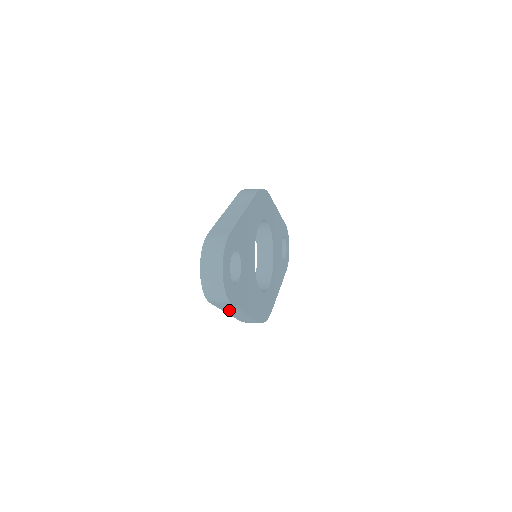
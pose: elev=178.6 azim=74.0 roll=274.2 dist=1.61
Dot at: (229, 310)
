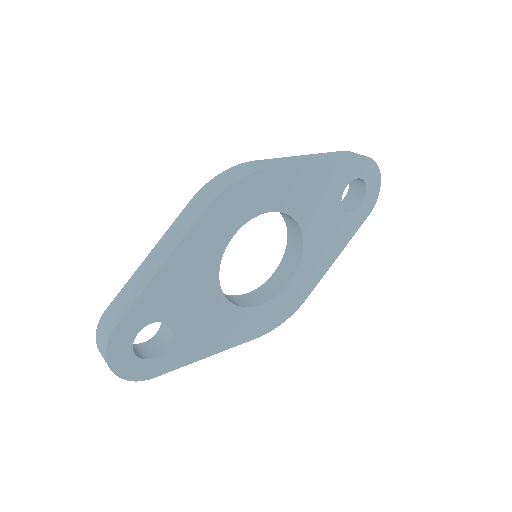
Dot at: occluded
